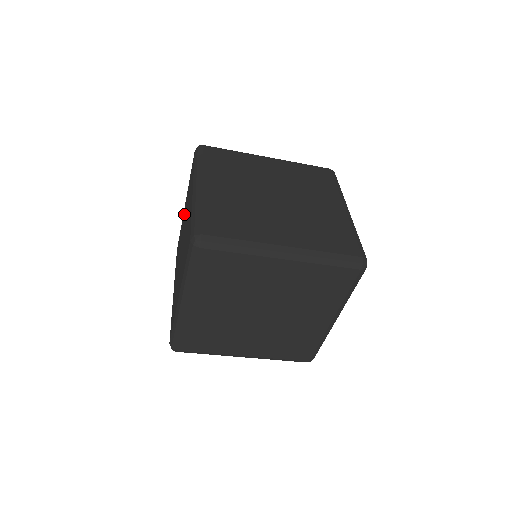
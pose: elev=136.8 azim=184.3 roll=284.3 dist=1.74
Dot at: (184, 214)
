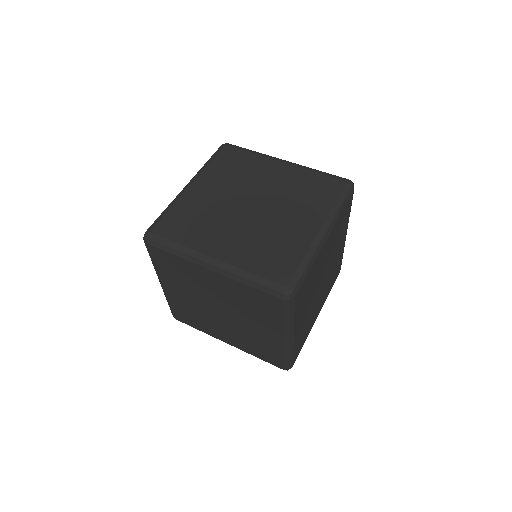
Dot at: (177, 292)
